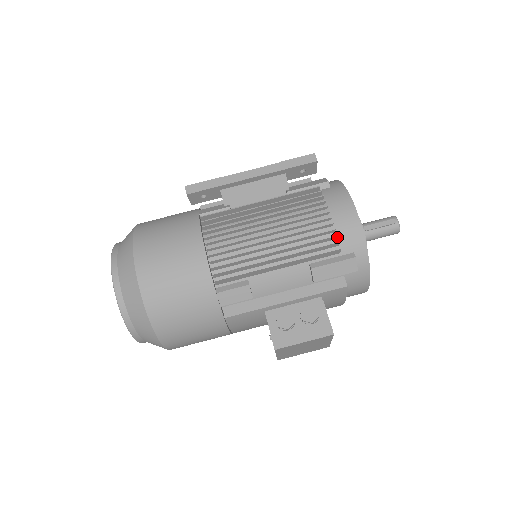
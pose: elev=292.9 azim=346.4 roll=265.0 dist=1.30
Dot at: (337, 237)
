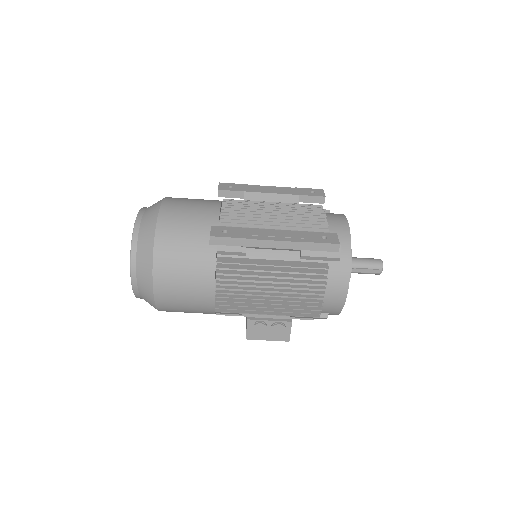
Dot at: occluded
